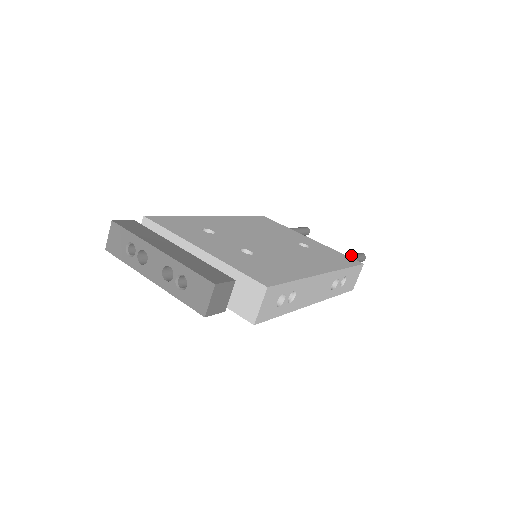
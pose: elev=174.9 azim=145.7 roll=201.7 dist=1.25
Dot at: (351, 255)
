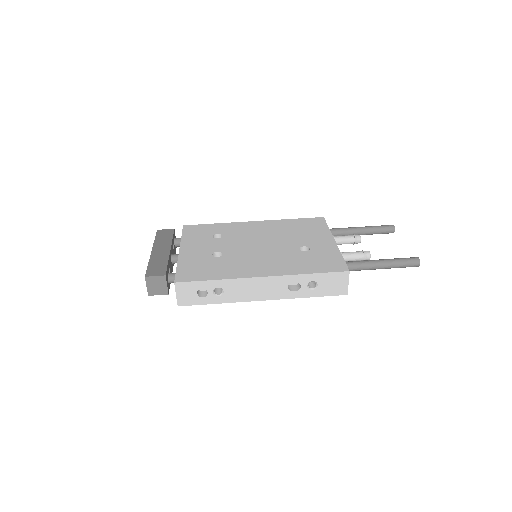
Dot at: (386, 259)
